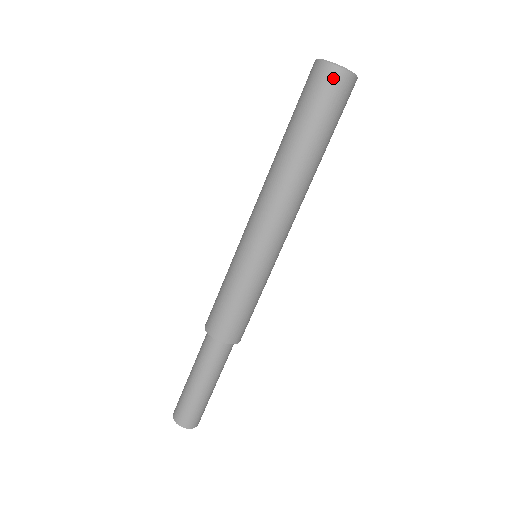
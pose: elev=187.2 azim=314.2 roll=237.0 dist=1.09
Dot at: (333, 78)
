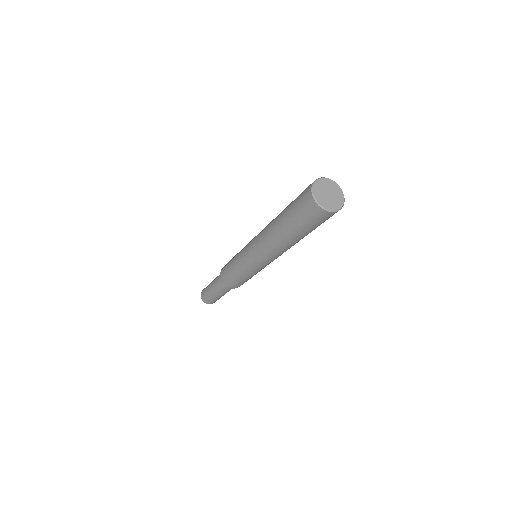
Dot at: (323, 215)
